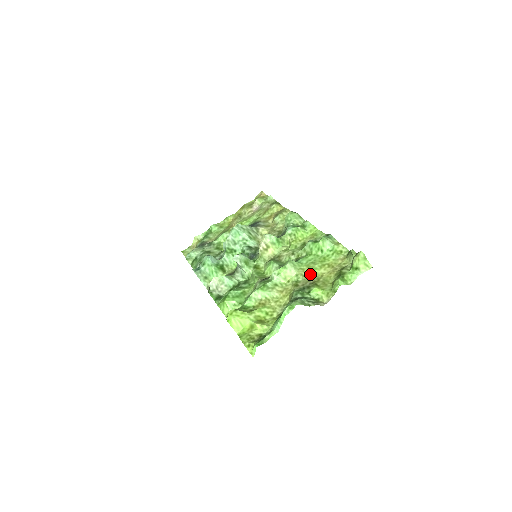
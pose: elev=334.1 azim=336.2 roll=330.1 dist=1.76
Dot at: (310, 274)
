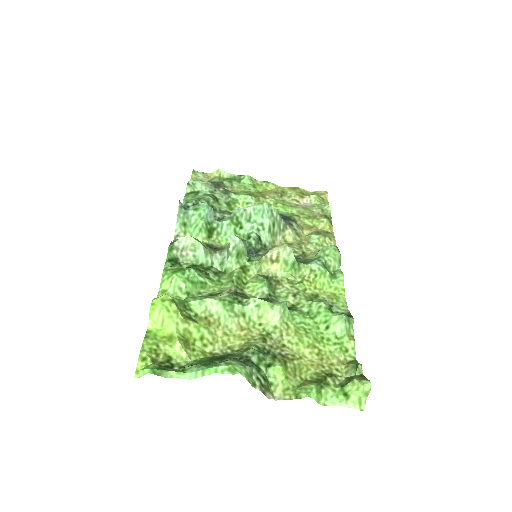
Dot at: (290, 341)
